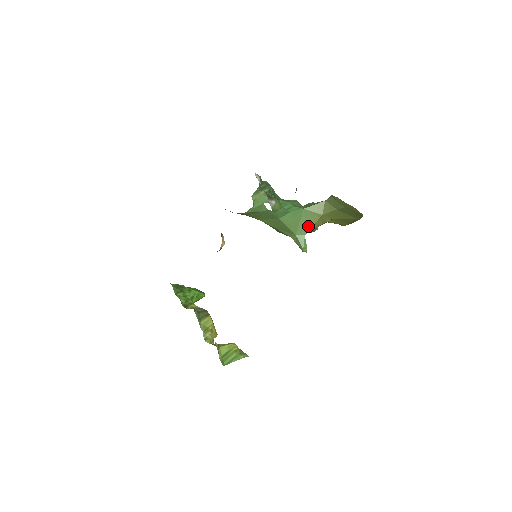
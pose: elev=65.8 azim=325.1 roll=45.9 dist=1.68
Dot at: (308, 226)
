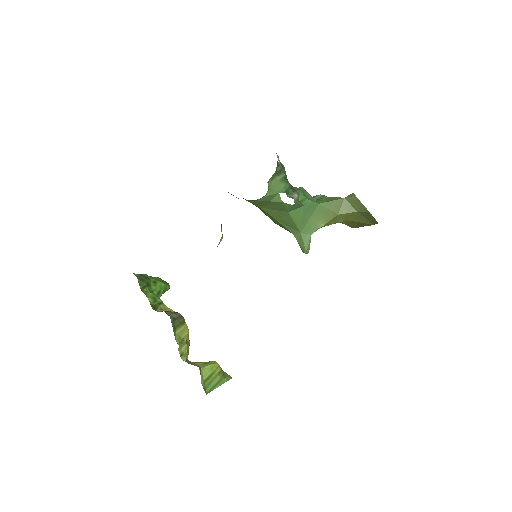
Dot at: (318, 225)
